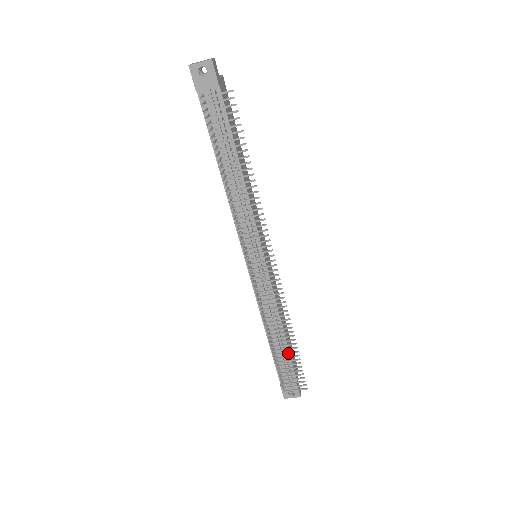
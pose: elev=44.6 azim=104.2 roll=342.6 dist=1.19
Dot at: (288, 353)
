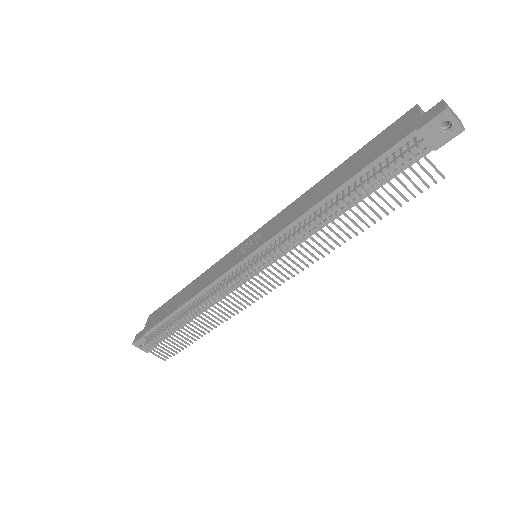
Dot at: (187, 335)
